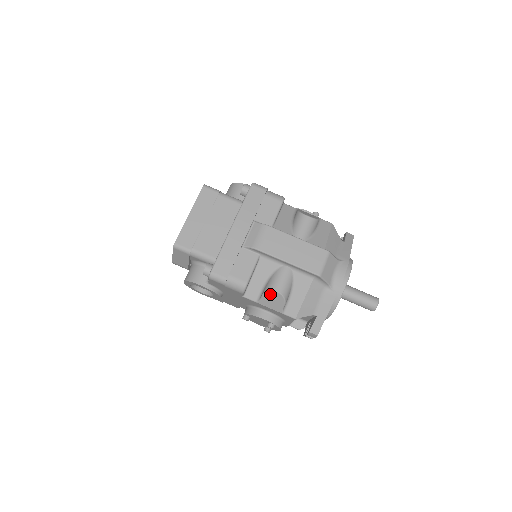
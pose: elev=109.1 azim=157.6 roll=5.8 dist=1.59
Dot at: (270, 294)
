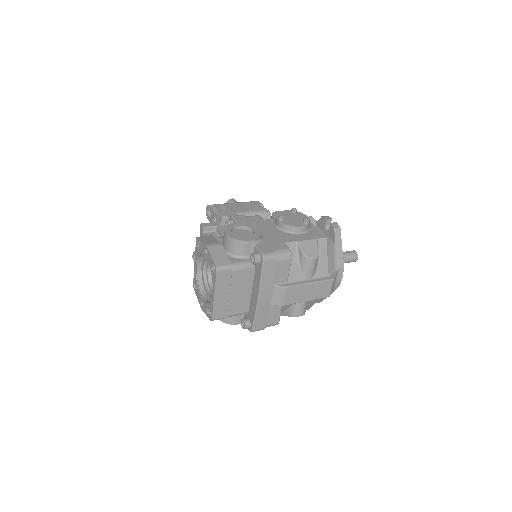
Dot at: (294, 316)
